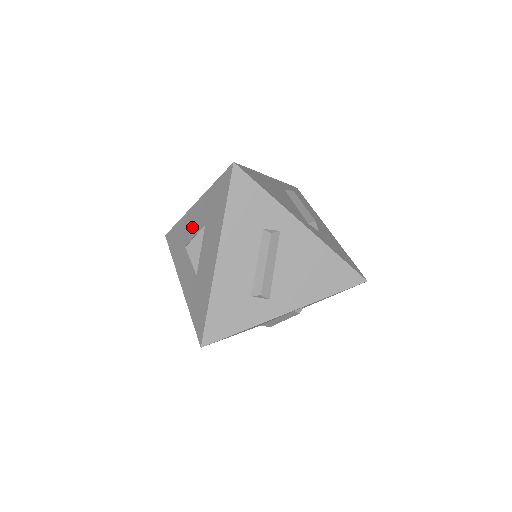
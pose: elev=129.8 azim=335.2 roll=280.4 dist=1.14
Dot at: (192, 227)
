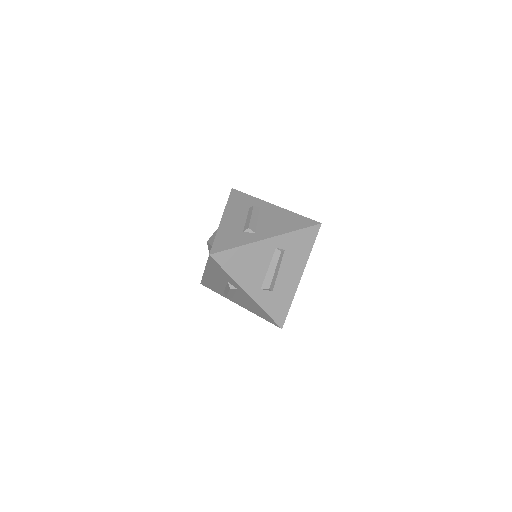
Dot at: occluded
